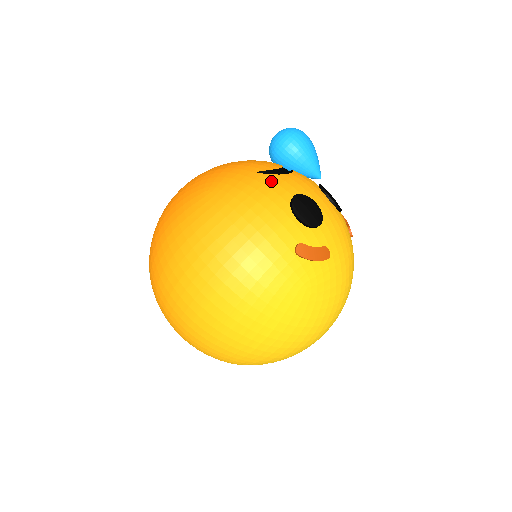
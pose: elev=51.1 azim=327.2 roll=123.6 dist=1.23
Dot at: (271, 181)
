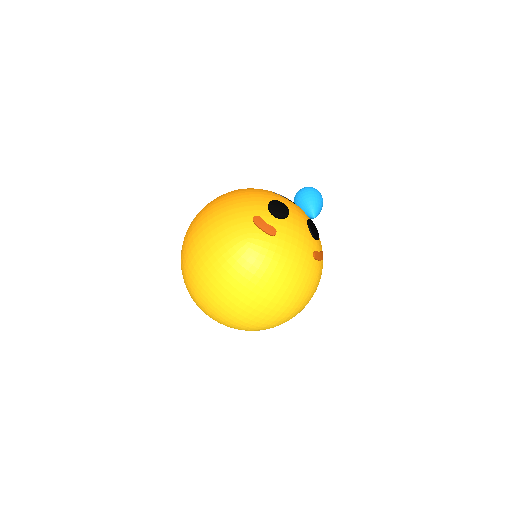
Dot at: (273, 194)
